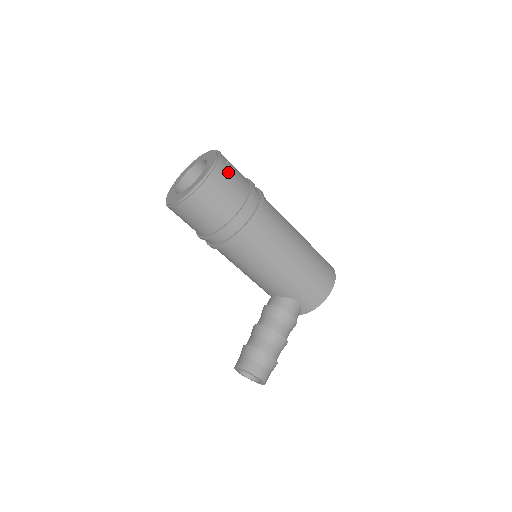
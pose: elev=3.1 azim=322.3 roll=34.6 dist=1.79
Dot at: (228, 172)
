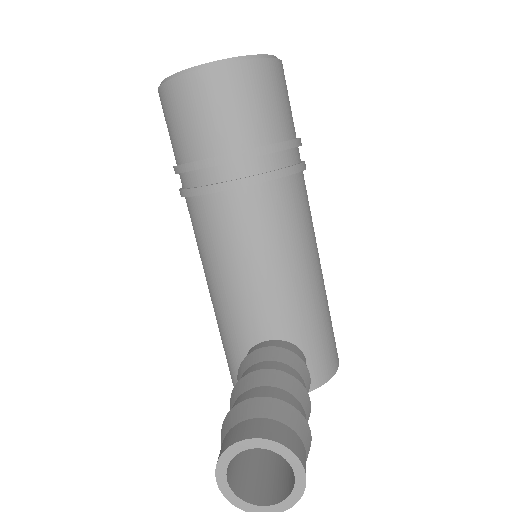
Dot at: occluded
